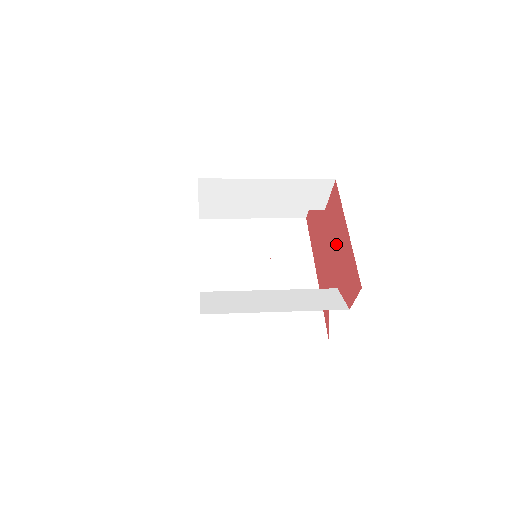
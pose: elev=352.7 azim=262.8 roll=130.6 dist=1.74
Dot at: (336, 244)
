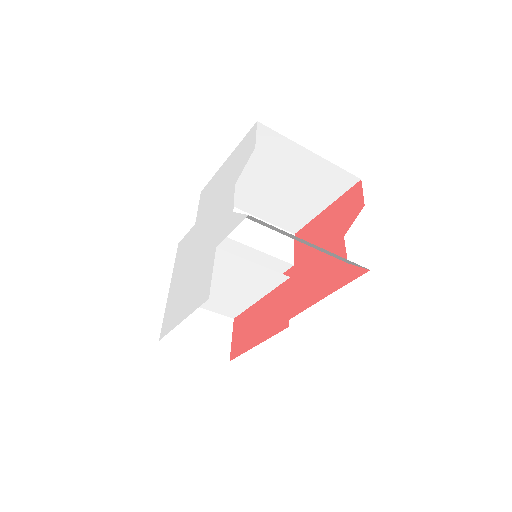
Dot at: (321, 236)
